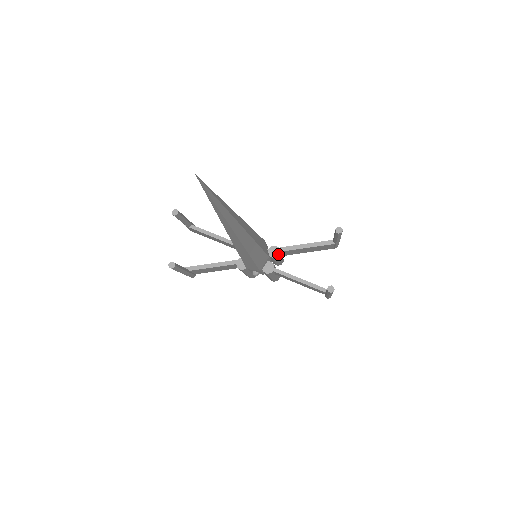
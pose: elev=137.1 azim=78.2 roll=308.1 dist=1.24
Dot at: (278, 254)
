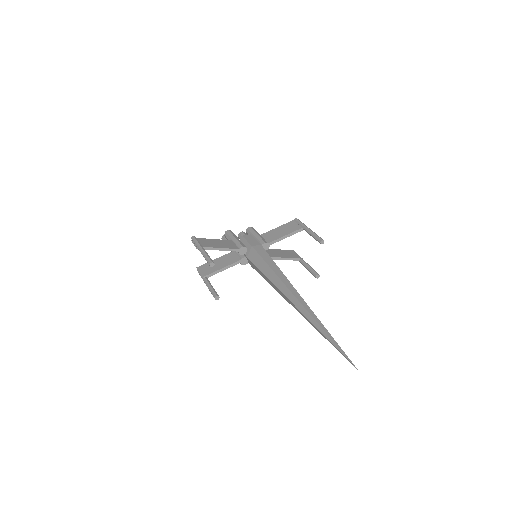
Dot at: (268, 248)
